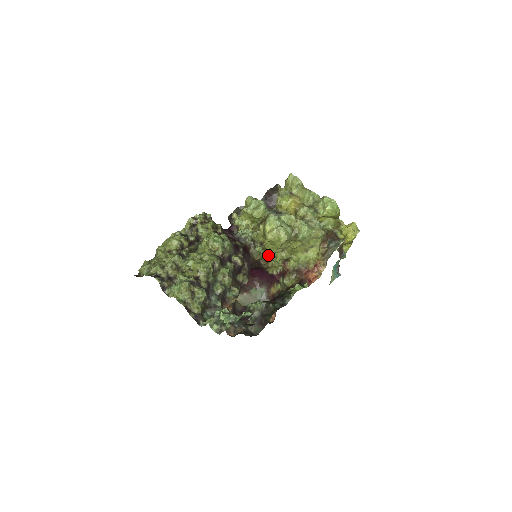
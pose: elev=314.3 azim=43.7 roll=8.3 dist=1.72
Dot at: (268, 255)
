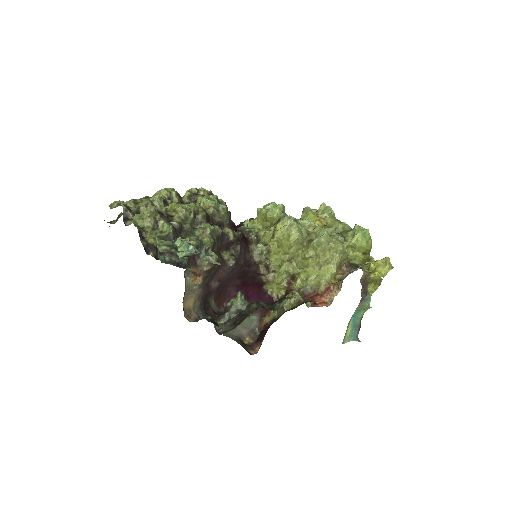
Dot at: (271, 261)
